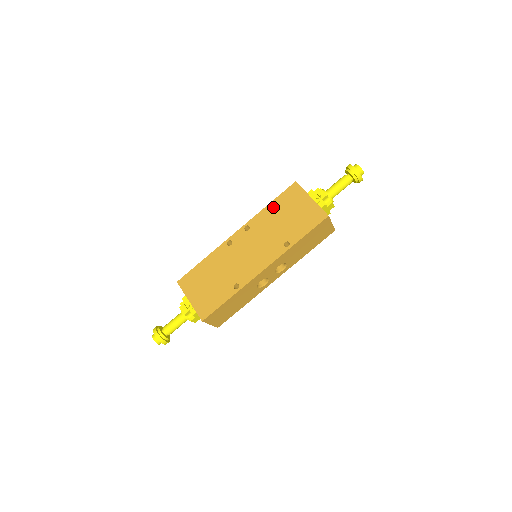
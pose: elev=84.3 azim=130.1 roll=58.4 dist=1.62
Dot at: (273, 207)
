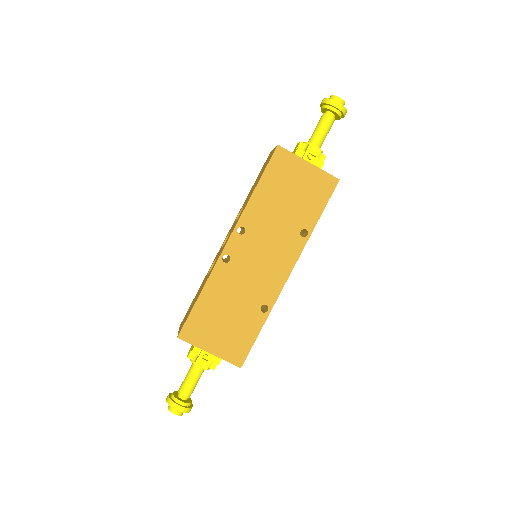
Dot at: (263, 190)
